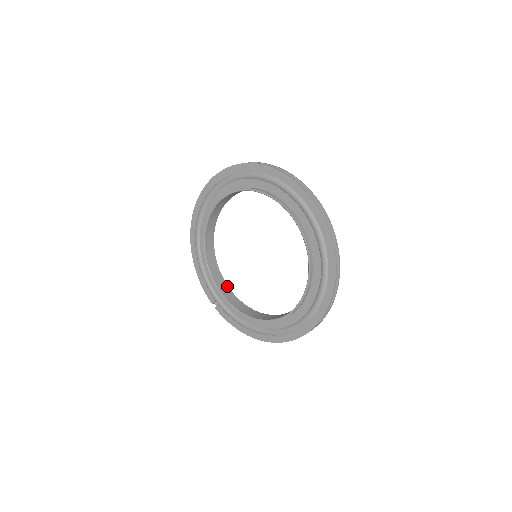
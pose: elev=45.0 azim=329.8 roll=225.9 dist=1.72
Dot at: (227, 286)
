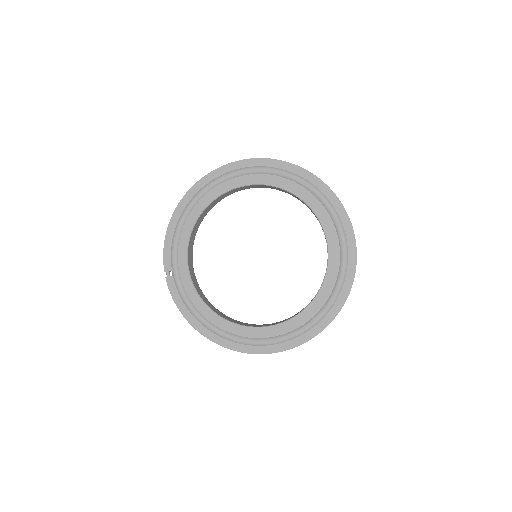
Dot at: occluded
